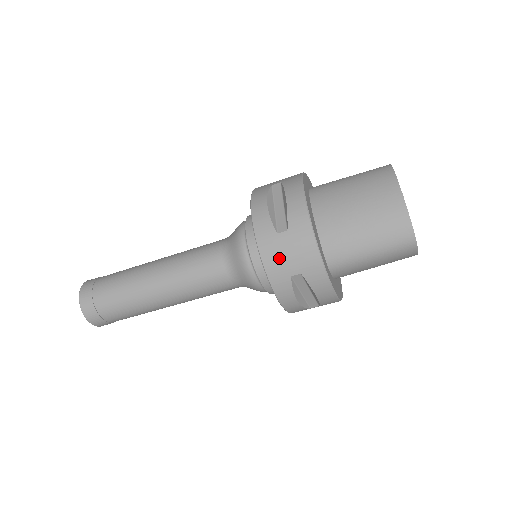
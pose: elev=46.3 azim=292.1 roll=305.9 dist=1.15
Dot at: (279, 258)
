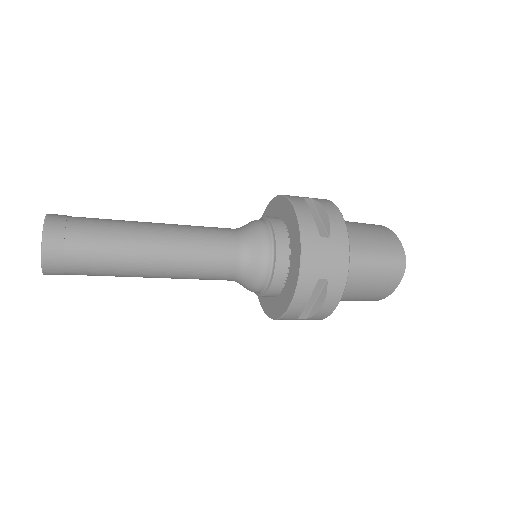
Dot at: occluded
